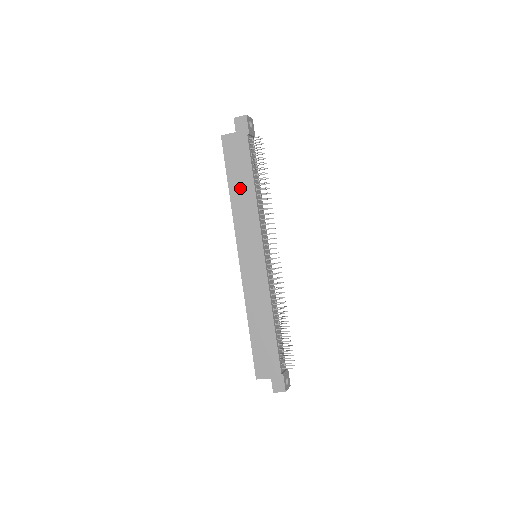
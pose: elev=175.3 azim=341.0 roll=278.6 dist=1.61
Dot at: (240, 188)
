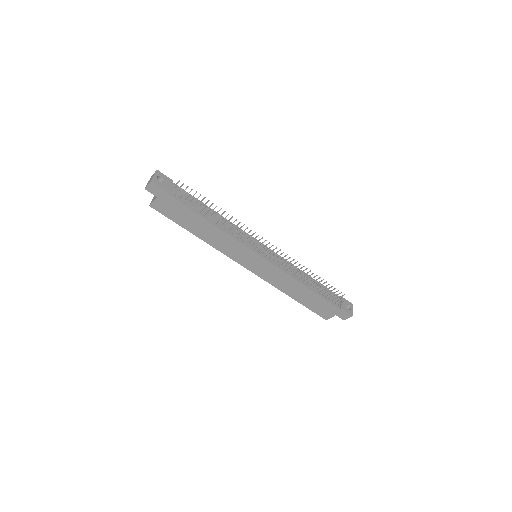
Dot at: (201, 229)
